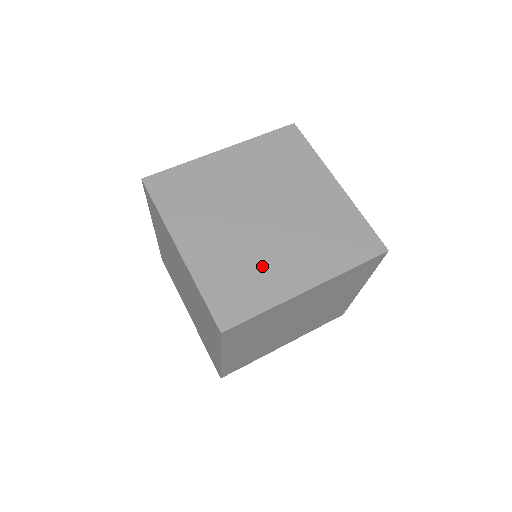
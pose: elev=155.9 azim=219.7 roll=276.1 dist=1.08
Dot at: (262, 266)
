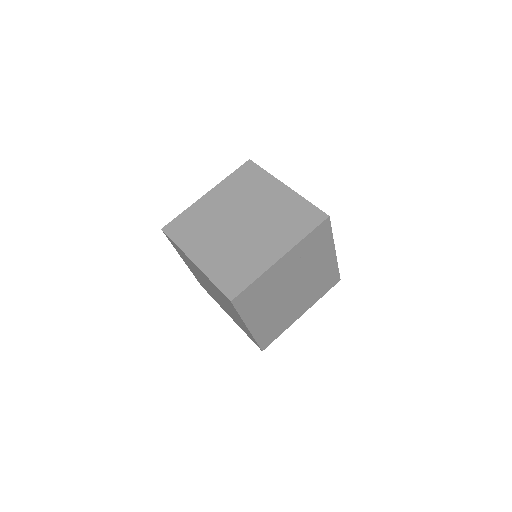
Dot at: (248, 254)
